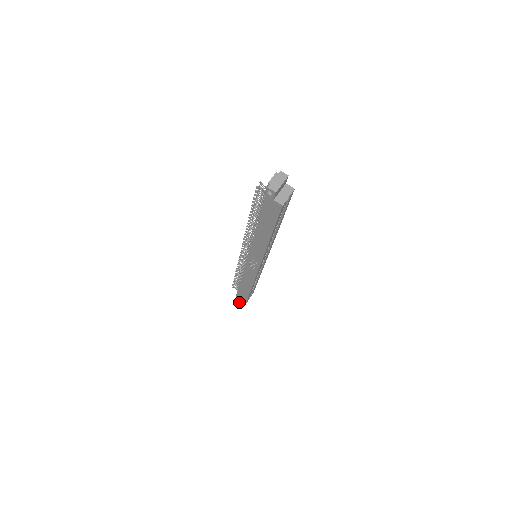
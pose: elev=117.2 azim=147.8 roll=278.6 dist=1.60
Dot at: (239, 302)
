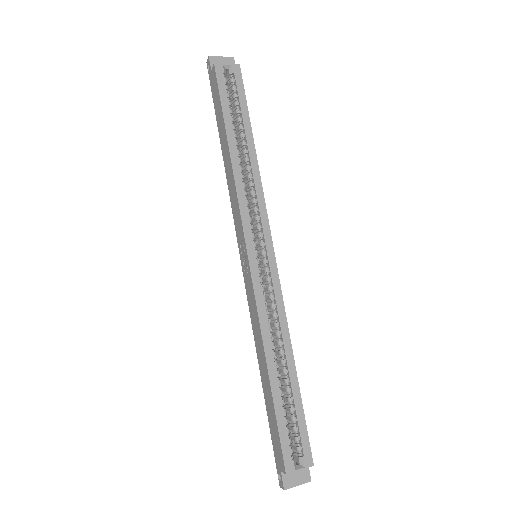
Dot at: (283, 487)
